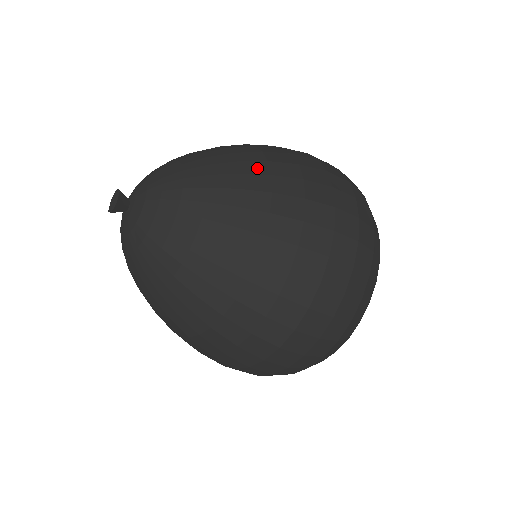
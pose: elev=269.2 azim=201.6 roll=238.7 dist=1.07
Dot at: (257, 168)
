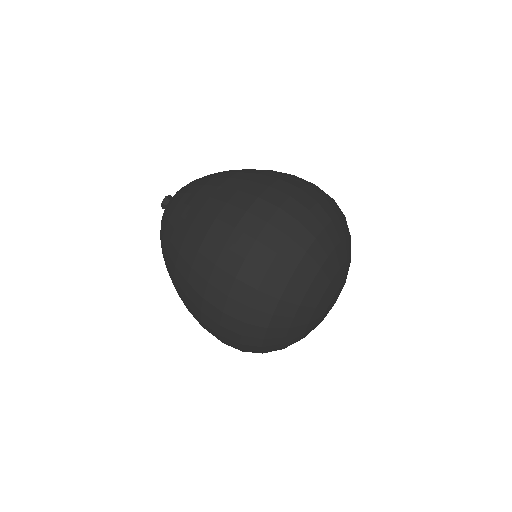
Dot at: occluded
